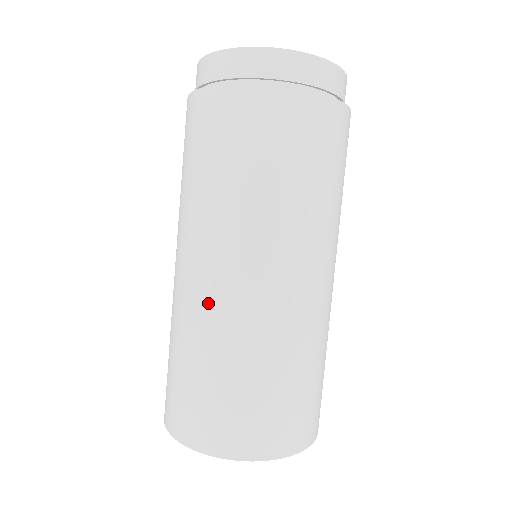
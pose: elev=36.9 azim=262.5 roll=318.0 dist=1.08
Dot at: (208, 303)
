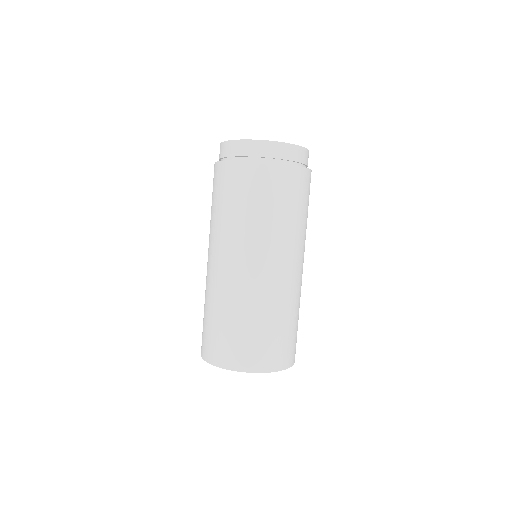
Dot at: (226, 282)
